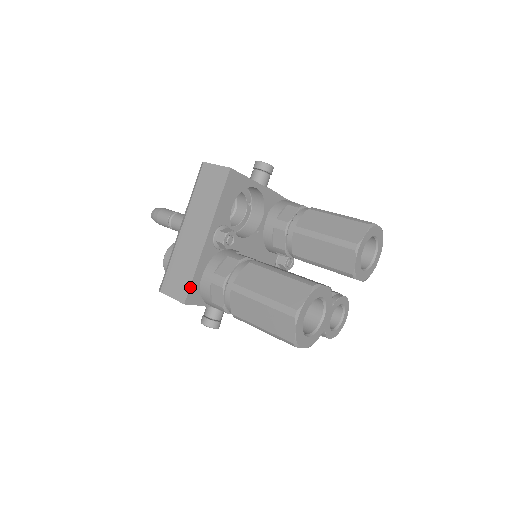
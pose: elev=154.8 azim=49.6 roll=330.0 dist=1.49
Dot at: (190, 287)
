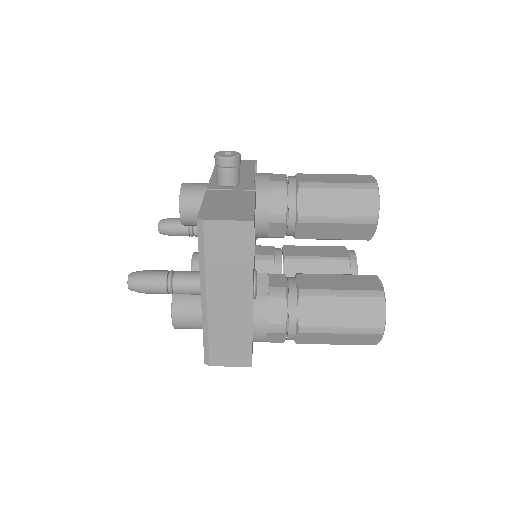
Dot at: occluded
